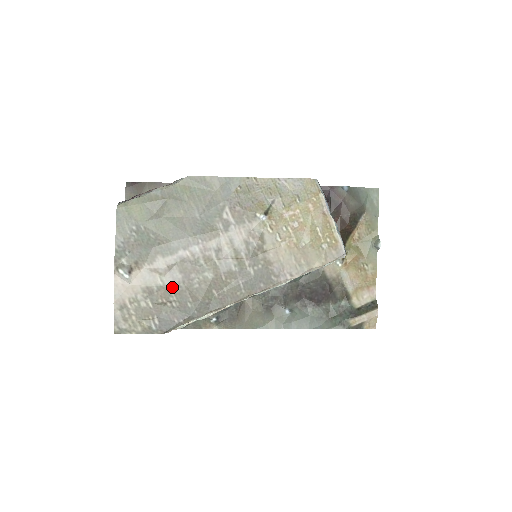
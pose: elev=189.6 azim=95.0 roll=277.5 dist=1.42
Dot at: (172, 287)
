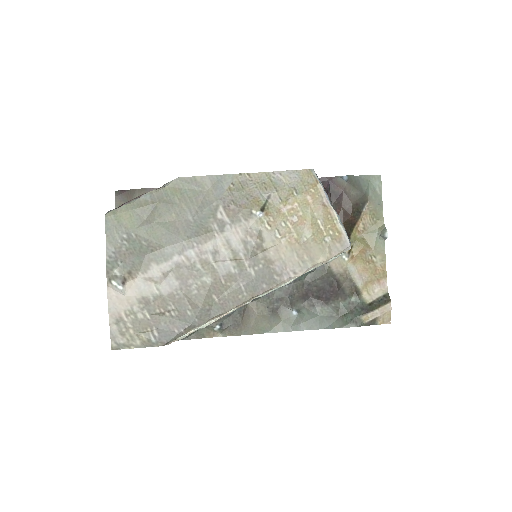
Dot at: (169, 295)
